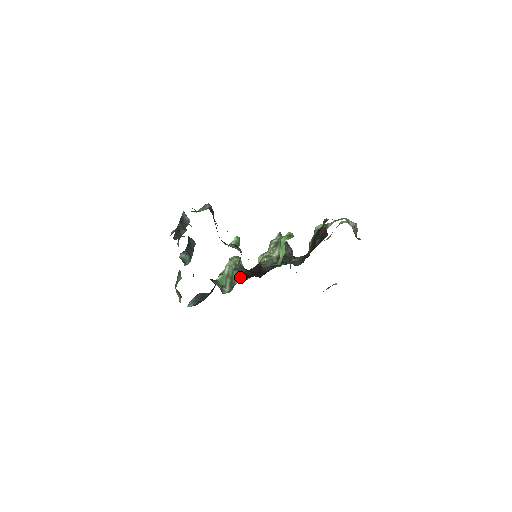
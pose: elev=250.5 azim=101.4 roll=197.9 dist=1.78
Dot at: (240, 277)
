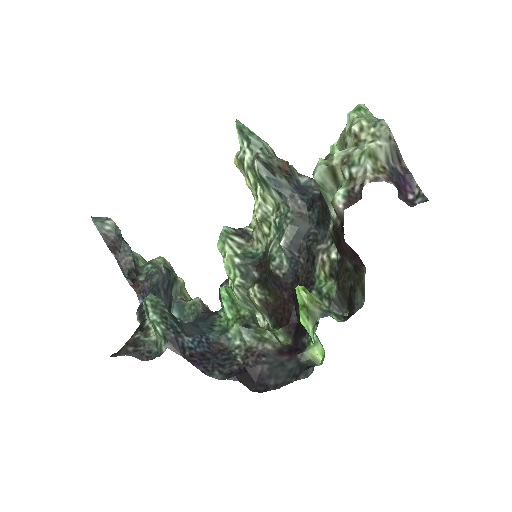
Dot at: (266, 313)
